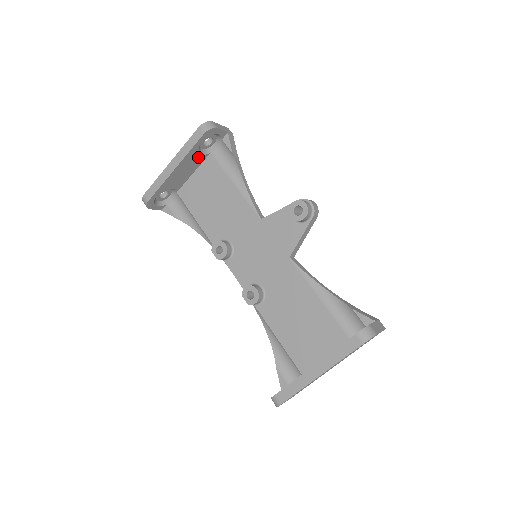
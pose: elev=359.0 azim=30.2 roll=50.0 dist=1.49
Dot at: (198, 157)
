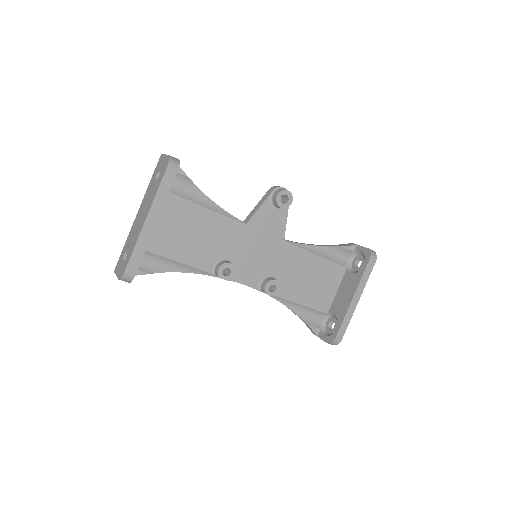
Dot at: occluded
